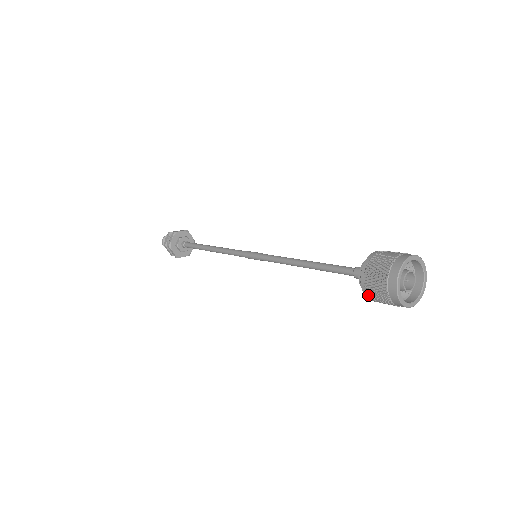
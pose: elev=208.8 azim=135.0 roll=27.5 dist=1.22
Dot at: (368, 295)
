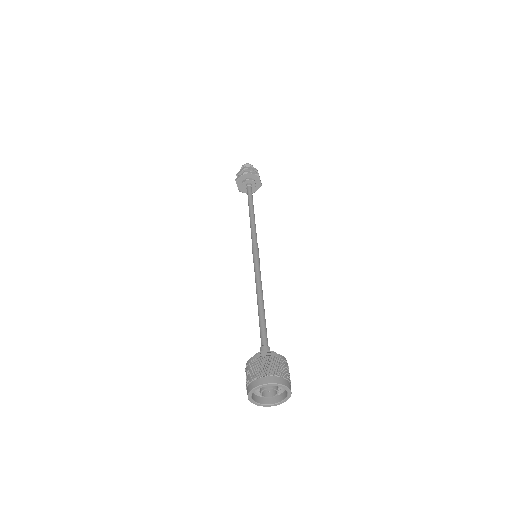
Dot at: occluded
